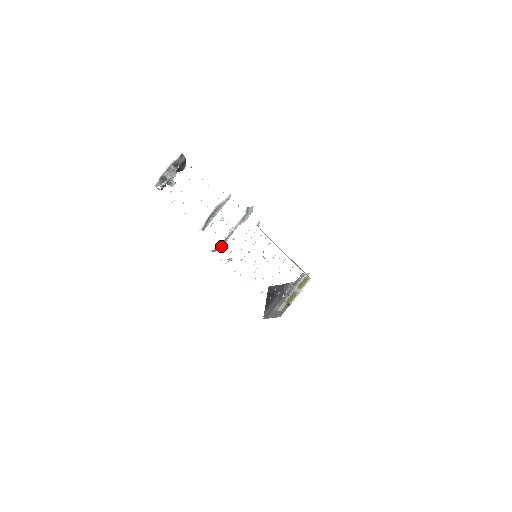
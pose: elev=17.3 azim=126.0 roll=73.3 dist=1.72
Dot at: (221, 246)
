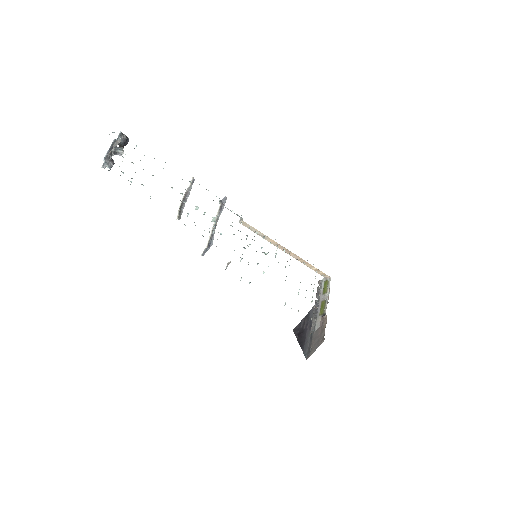
Dot at: (210, 243)
